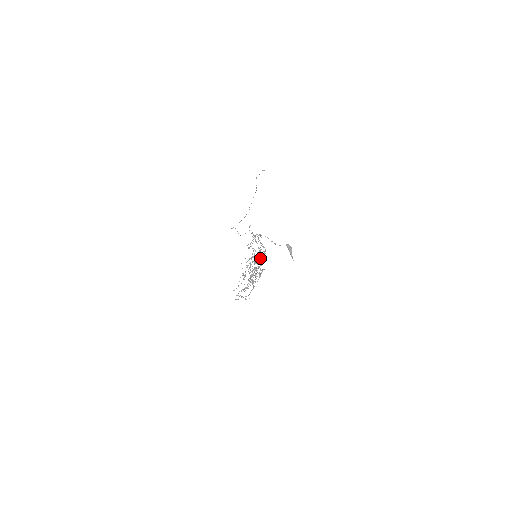
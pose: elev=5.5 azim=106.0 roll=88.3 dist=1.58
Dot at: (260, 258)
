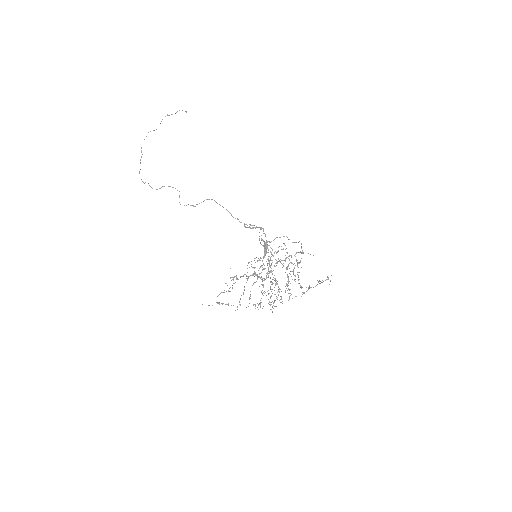
Dot at: occluded
